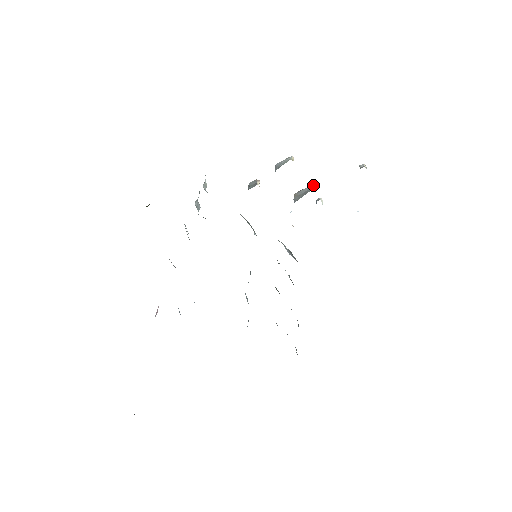
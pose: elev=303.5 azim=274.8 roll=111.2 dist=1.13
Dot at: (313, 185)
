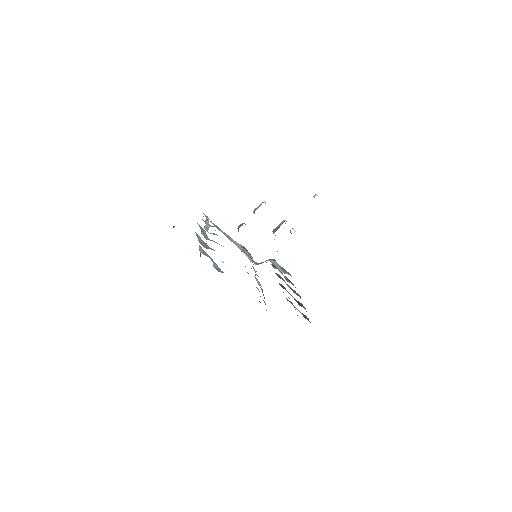
Dot at: (284, 220)
